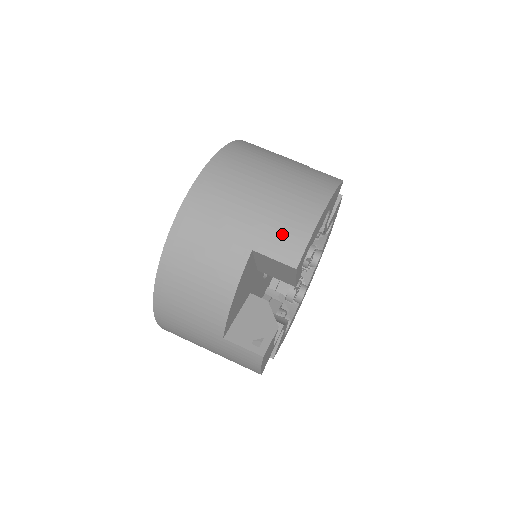
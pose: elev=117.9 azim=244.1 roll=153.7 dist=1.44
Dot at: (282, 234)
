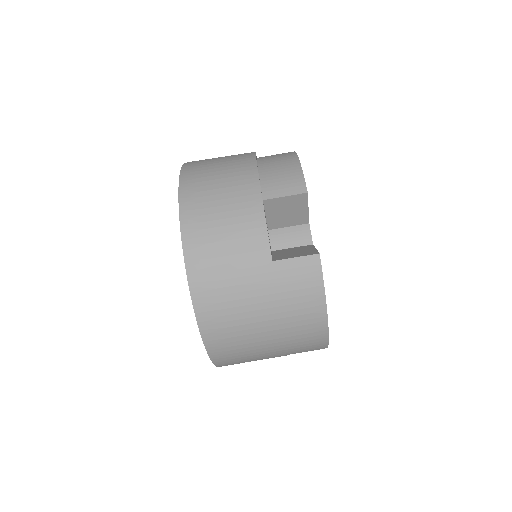
Dot at: (305, 348)
